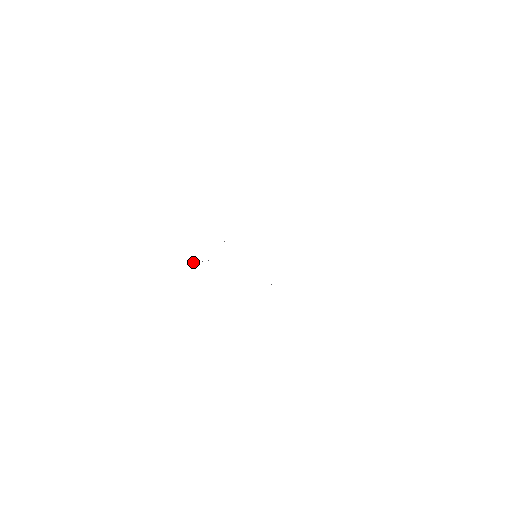
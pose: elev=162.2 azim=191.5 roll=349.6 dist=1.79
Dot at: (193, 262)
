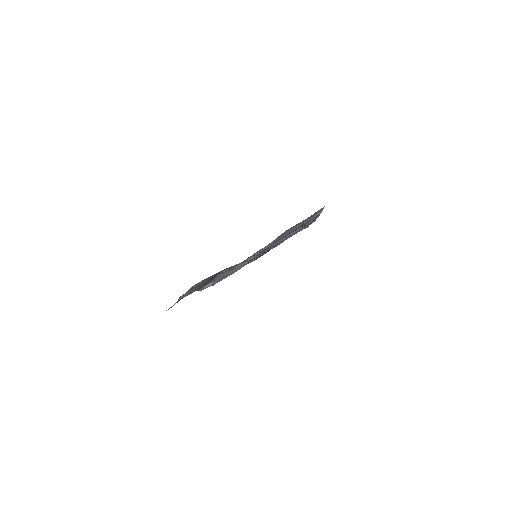
Dot at: (200, 291)
